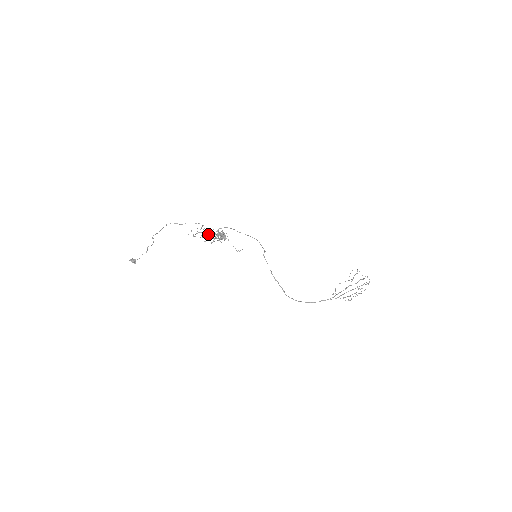
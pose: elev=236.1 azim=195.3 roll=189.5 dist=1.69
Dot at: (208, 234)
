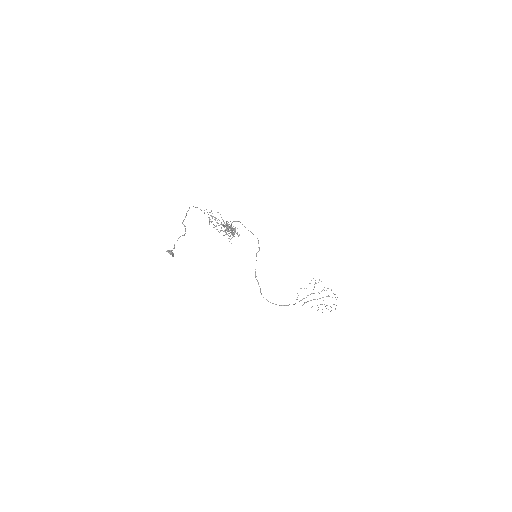
Dot at: (226, 227)
